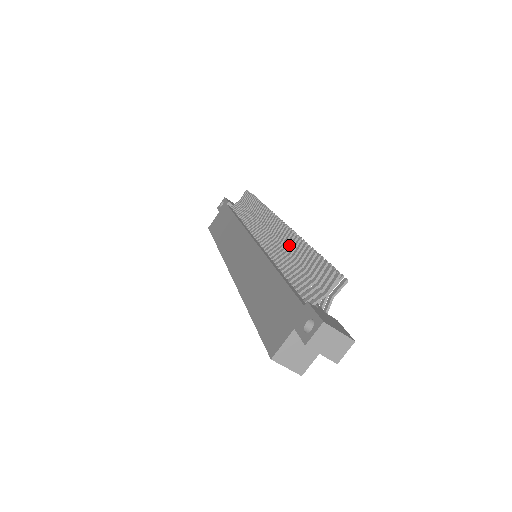
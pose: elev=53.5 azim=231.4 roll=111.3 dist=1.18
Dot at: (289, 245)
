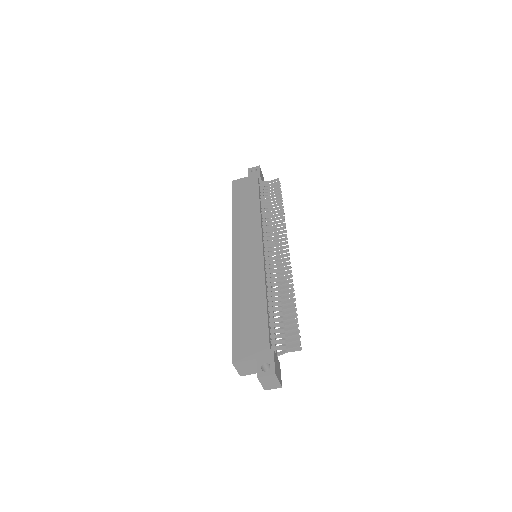
Dot at: occluded
